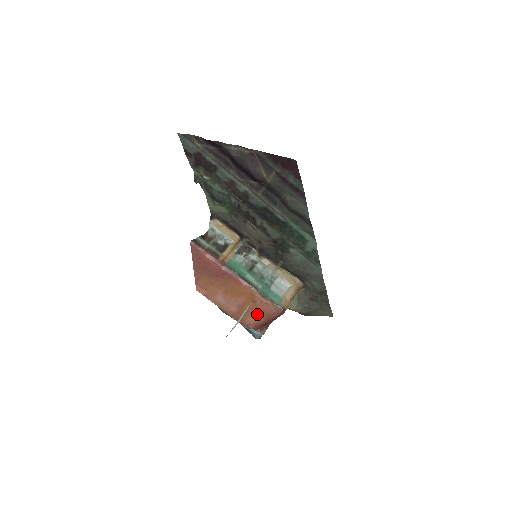
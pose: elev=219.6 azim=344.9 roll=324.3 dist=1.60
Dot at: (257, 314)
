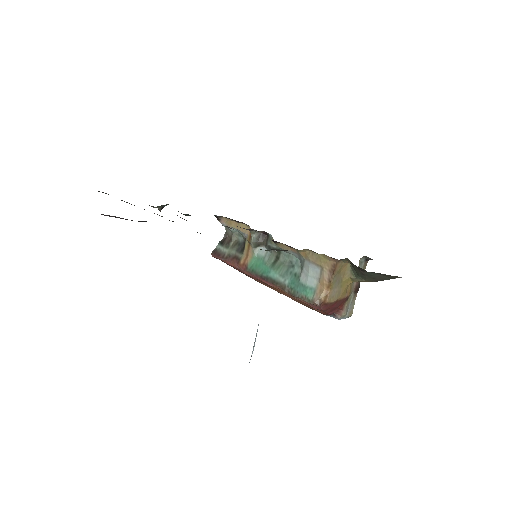
Dot at: occluded
